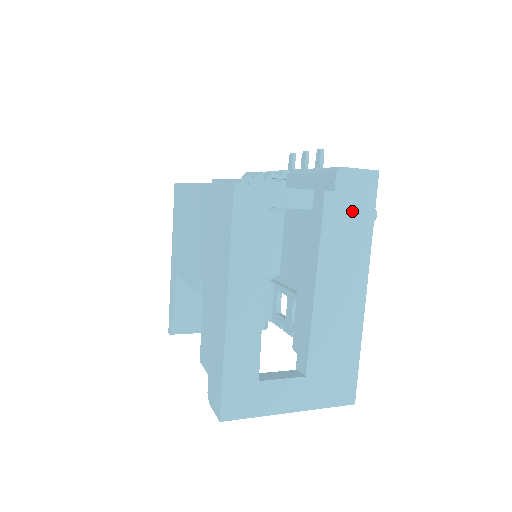
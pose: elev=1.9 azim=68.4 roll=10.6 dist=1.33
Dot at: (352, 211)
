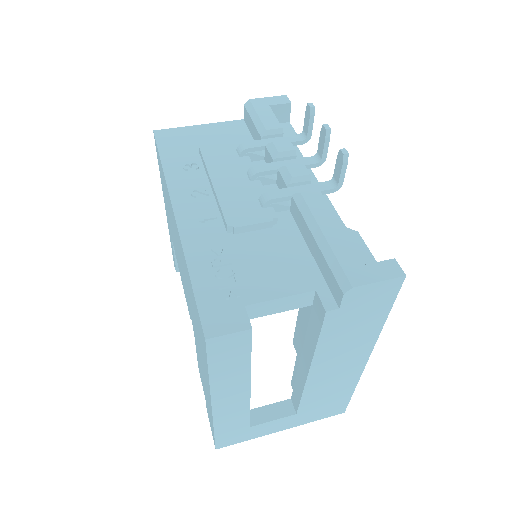
Dot at: (361, 316)
